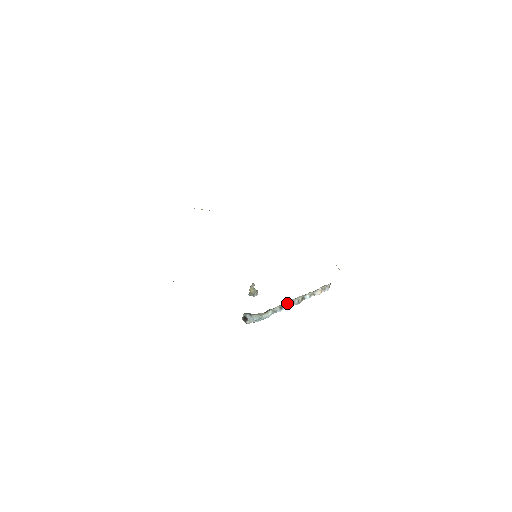
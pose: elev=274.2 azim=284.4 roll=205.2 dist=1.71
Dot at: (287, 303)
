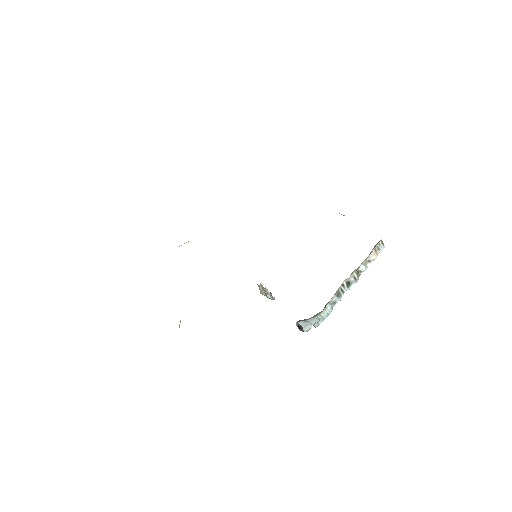
Dot at: (342, 287)
